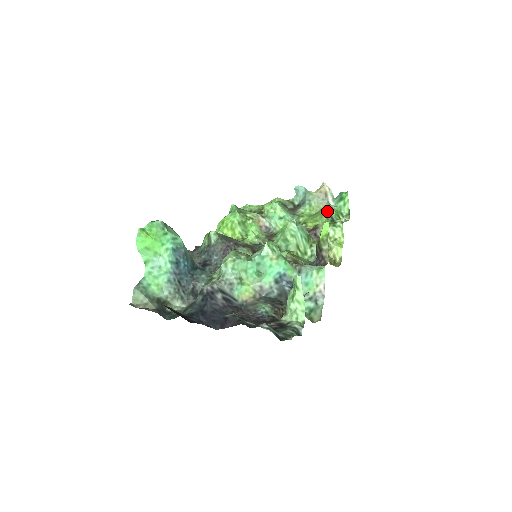
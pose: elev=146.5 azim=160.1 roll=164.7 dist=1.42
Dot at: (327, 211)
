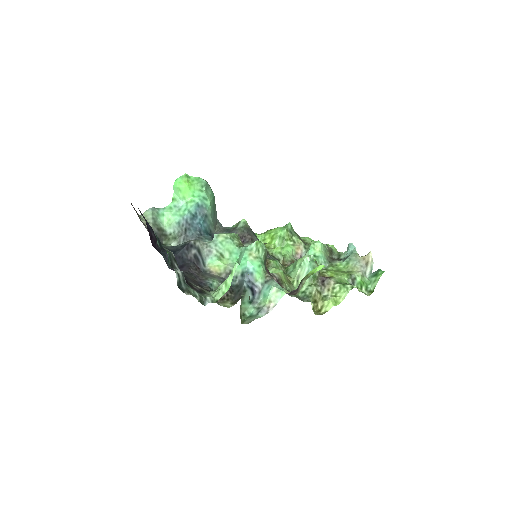
Dot at: (354, 274)
